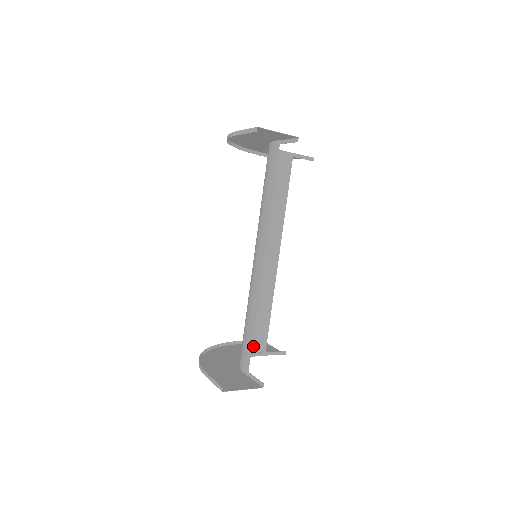
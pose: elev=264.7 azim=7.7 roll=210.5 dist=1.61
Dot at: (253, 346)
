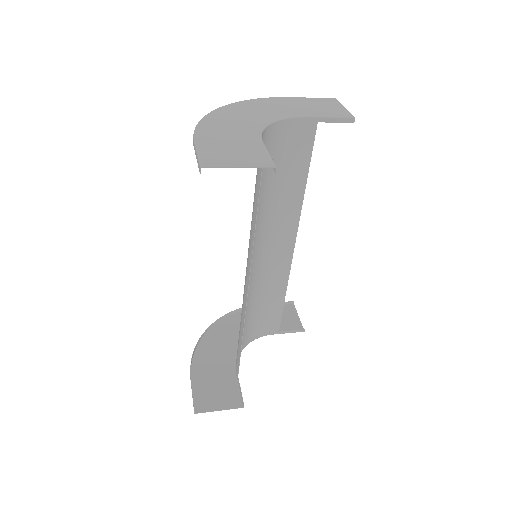
Dot at: (262, 328)
